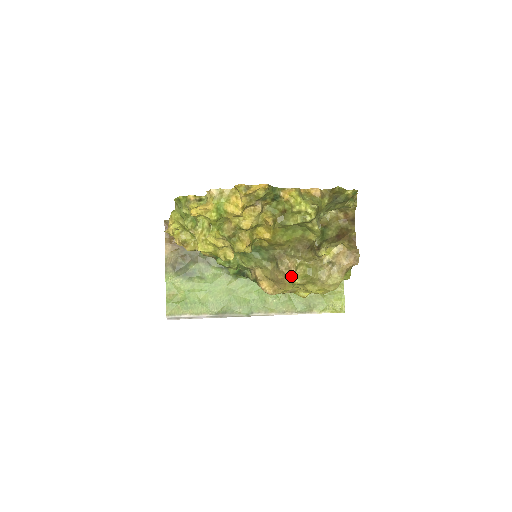
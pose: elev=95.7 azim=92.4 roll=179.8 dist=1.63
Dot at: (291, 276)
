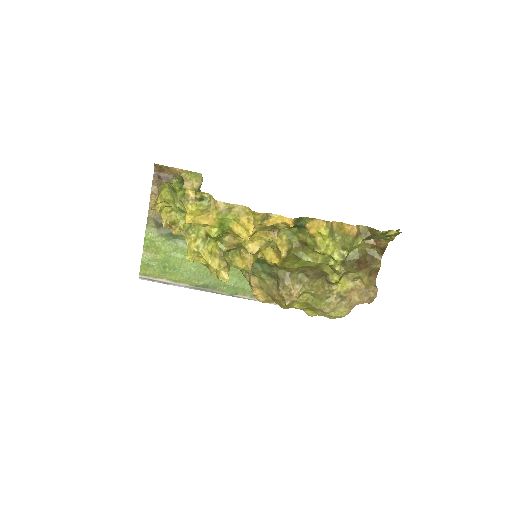
Dot at: (290, 303)
